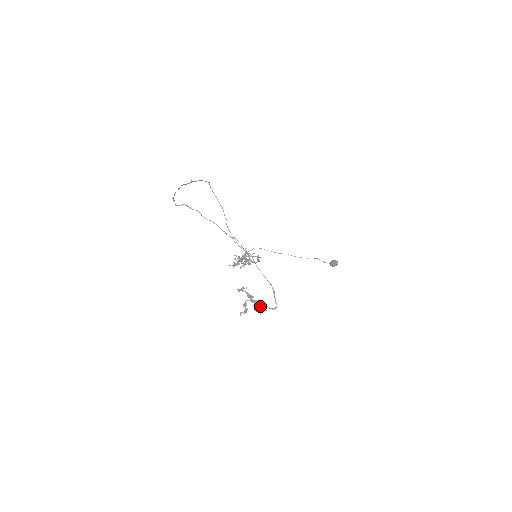
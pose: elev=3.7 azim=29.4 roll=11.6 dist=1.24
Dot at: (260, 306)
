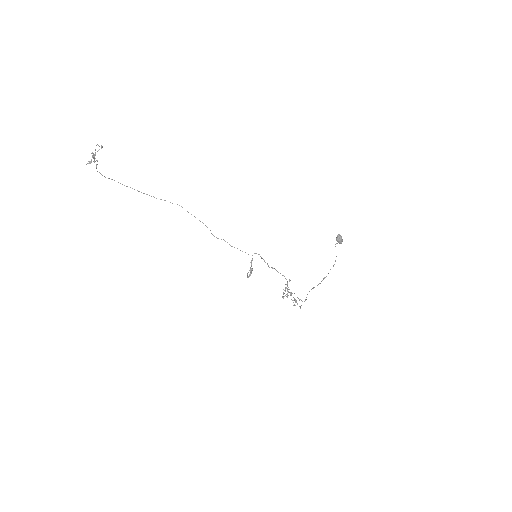
Dot at: (93, 154)
